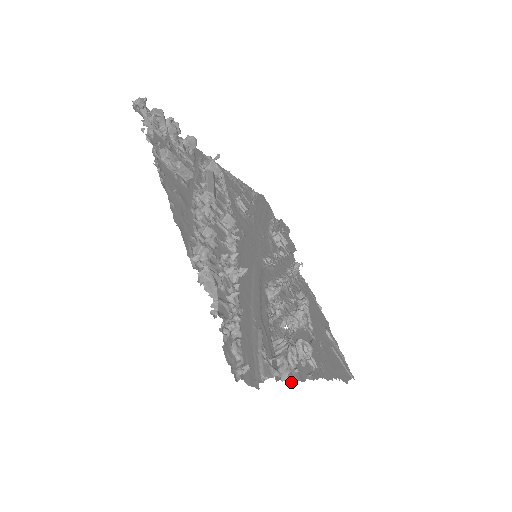
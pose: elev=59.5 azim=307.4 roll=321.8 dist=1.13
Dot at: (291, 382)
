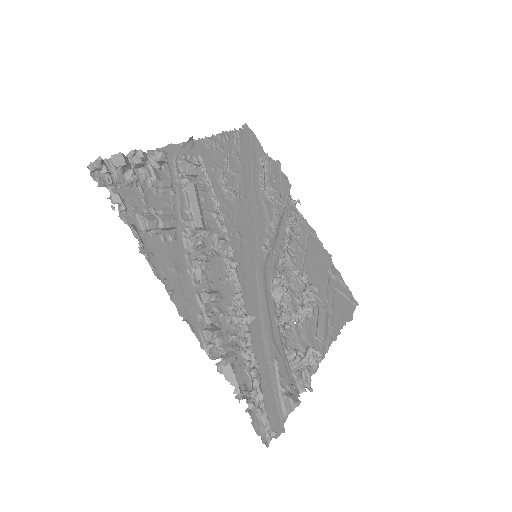
Dot at: occluded
